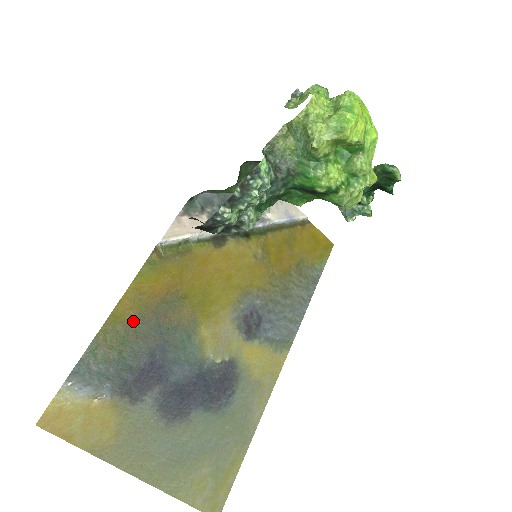
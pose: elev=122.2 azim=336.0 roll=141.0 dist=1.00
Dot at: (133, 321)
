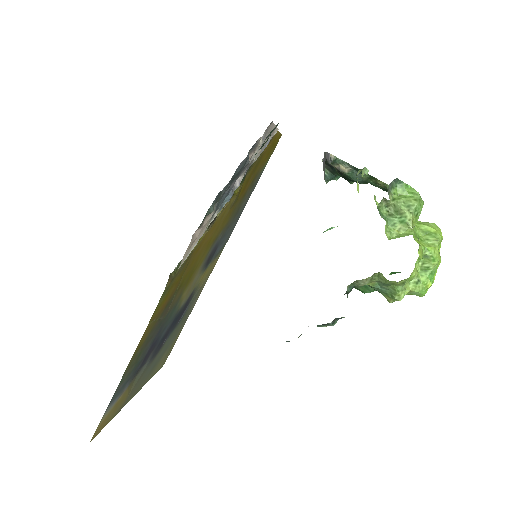
Dot at: (146, 339)
